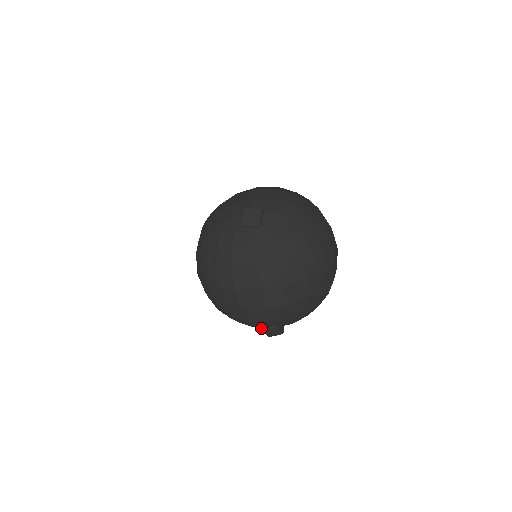
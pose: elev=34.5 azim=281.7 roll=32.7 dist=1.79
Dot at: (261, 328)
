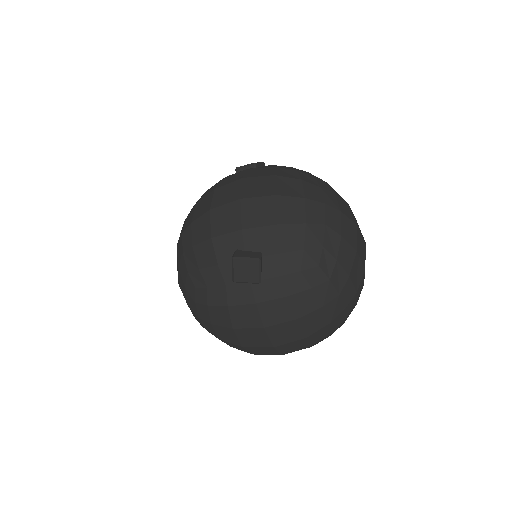
Dot at: occluded
